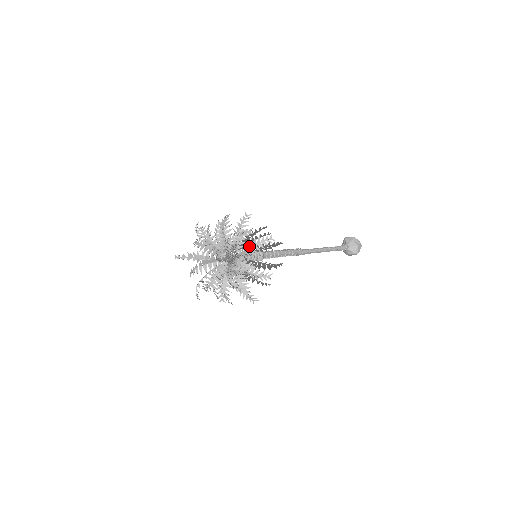
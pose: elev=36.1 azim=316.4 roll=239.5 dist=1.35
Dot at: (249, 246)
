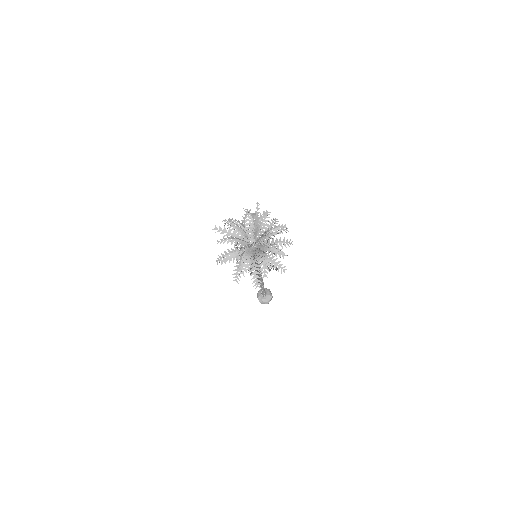
Dot at: (275, 241)
